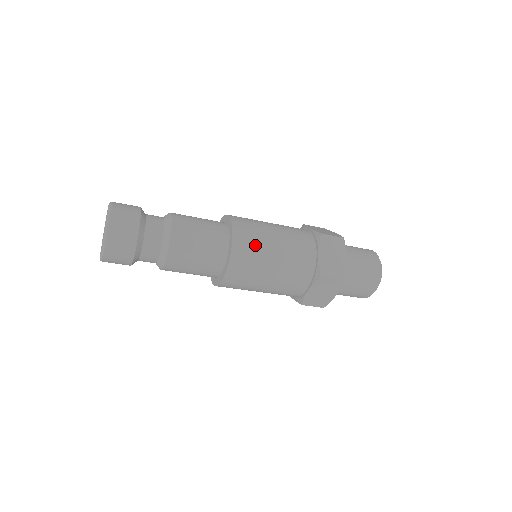
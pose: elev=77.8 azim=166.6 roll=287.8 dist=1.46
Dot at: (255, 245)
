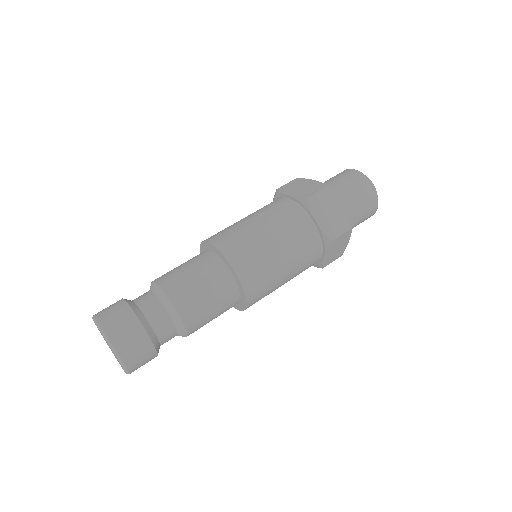
Dot at: (232, 231)
